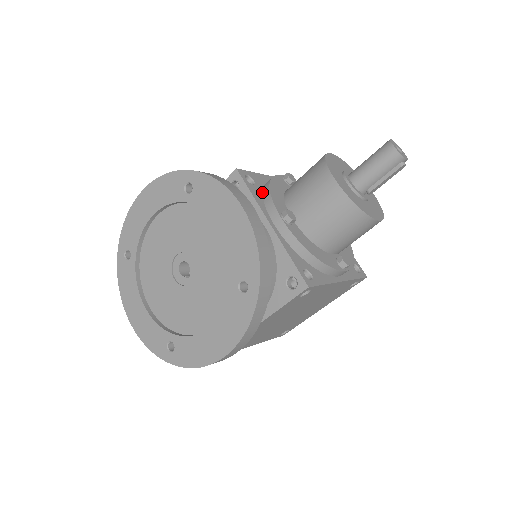
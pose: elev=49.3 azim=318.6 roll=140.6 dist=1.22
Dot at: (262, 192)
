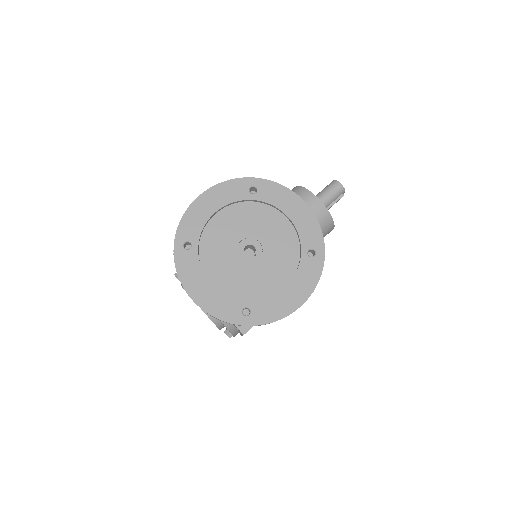
Dot at: occluded
